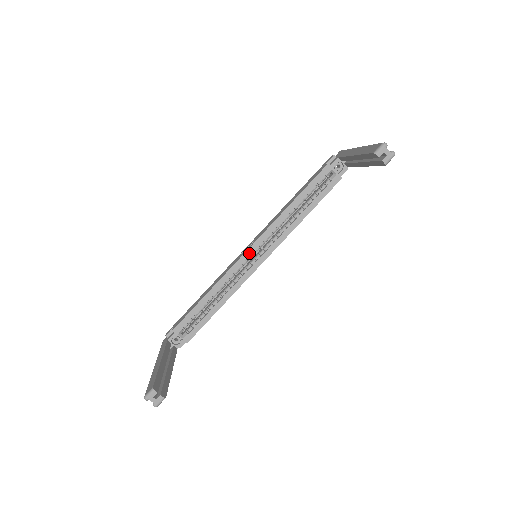
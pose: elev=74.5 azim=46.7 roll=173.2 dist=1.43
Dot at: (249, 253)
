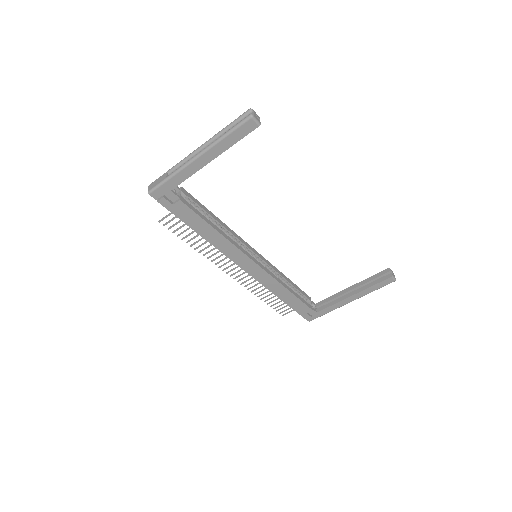
Dot at: (254, 251)
